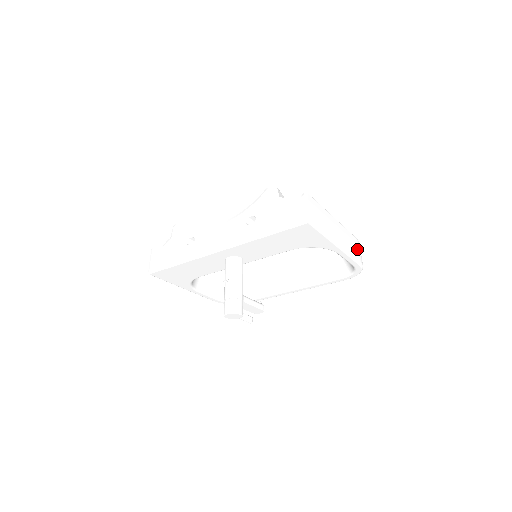
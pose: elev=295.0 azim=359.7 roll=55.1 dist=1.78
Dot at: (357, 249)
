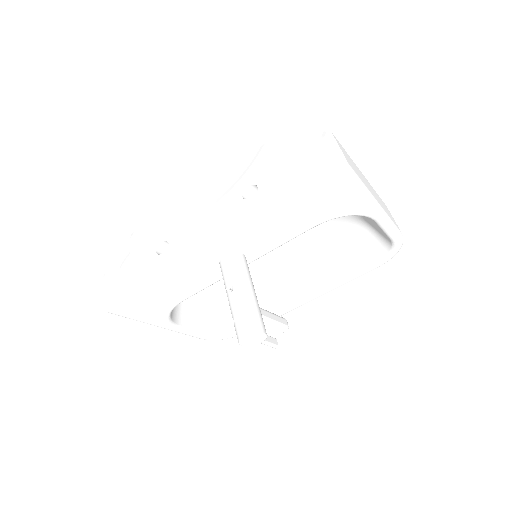
Dot at: (392, 217)
